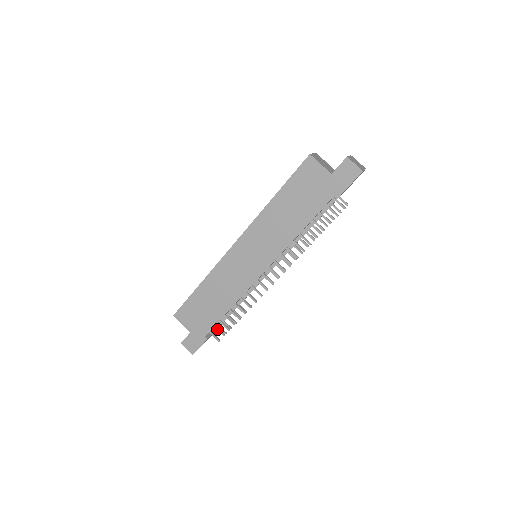
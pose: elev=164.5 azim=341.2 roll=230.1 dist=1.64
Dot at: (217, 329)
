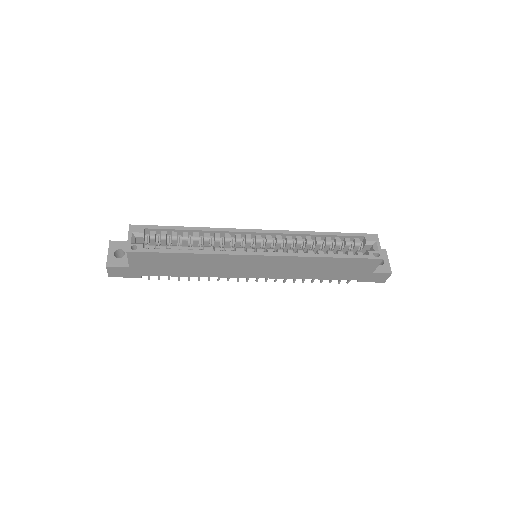
Dot at: occluded
